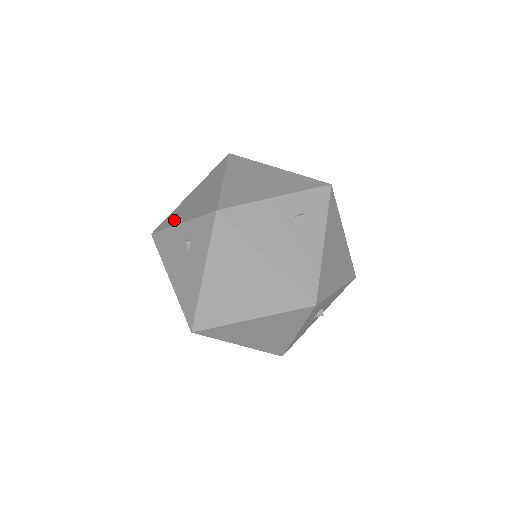
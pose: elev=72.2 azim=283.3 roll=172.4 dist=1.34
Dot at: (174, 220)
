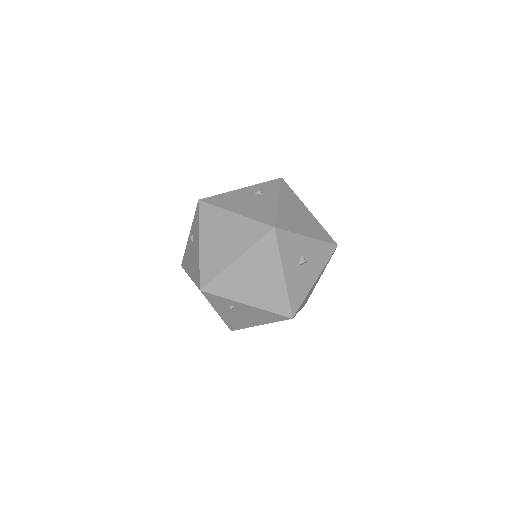
Dot at: occluded
